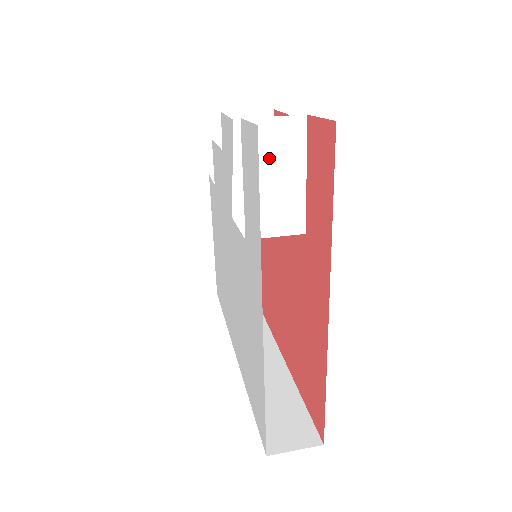
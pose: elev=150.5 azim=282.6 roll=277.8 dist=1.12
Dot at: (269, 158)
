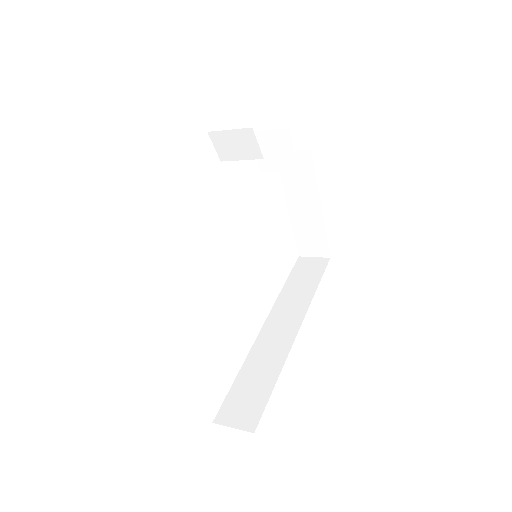
Dot at: (185, 205)
